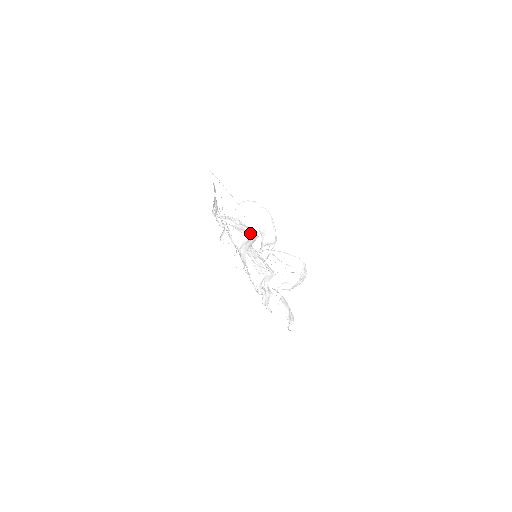
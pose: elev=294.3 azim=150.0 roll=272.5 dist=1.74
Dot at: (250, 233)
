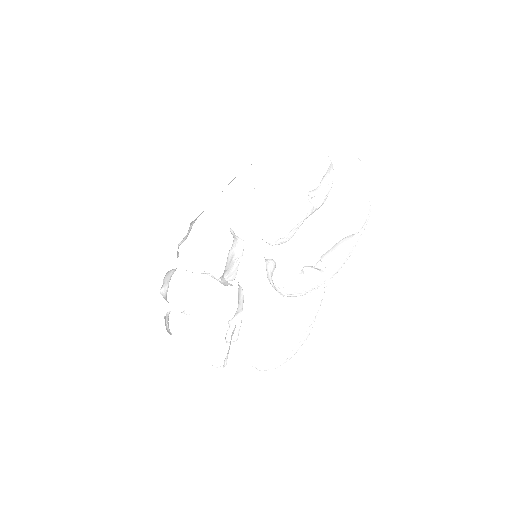
Dot at: occluded
